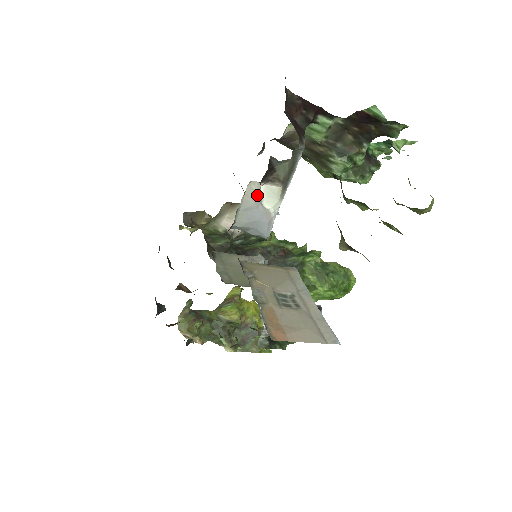
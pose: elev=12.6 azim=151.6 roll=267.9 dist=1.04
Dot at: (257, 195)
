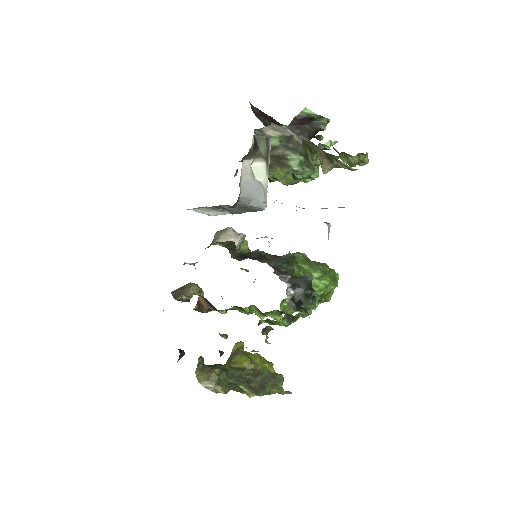
Dot at: (250, 170)
